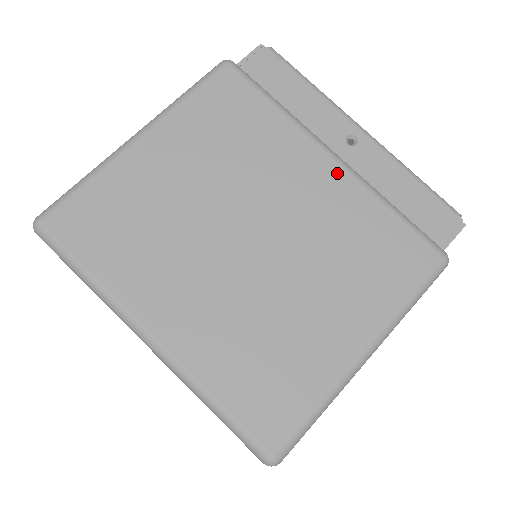
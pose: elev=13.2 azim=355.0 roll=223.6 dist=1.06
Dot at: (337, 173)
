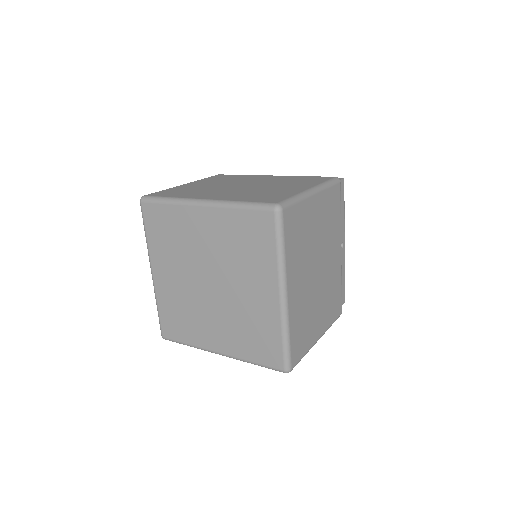
Dot at: (340, 259)
